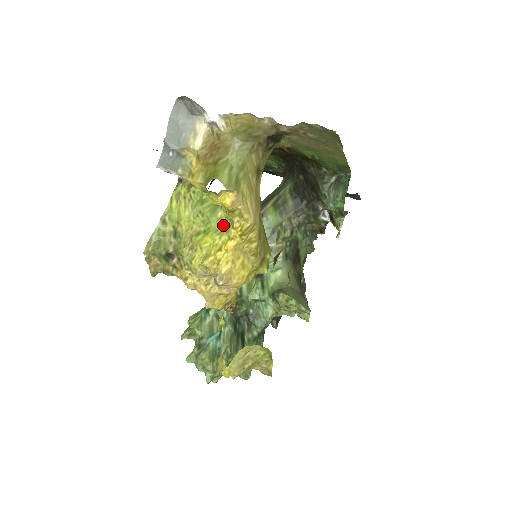
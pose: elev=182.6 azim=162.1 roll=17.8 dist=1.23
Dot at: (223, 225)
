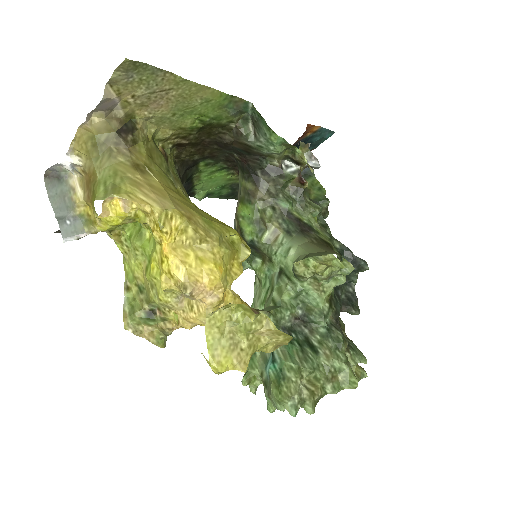
Dot at: (153, 240)
